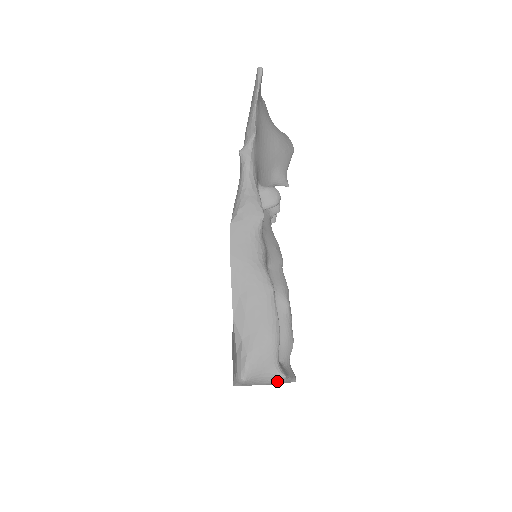
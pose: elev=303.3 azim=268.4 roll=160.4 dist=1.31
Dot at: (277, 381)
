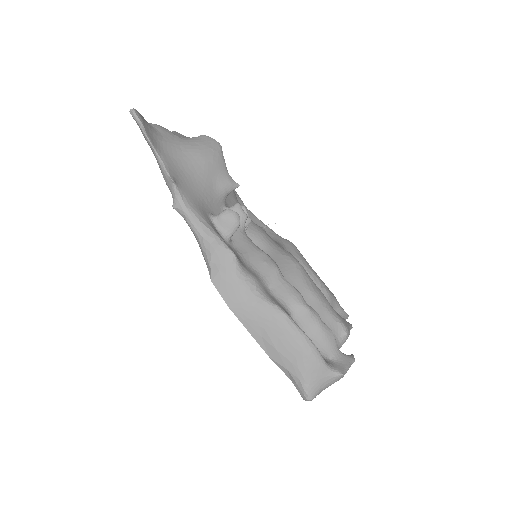
Dot at: (338, 380)
